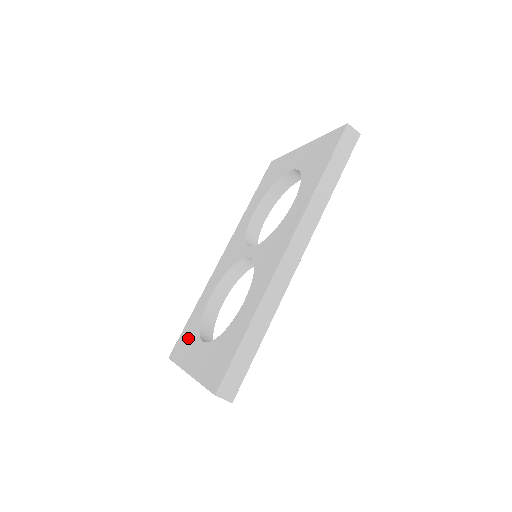
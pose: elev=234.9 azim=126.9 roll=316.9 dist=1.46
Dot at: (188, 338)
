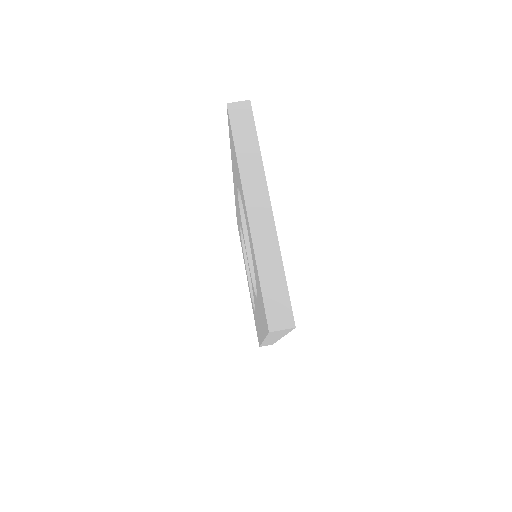
Dot at: (258, 289)
